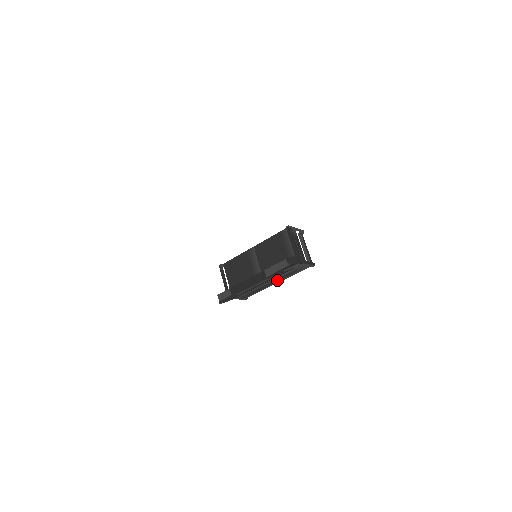
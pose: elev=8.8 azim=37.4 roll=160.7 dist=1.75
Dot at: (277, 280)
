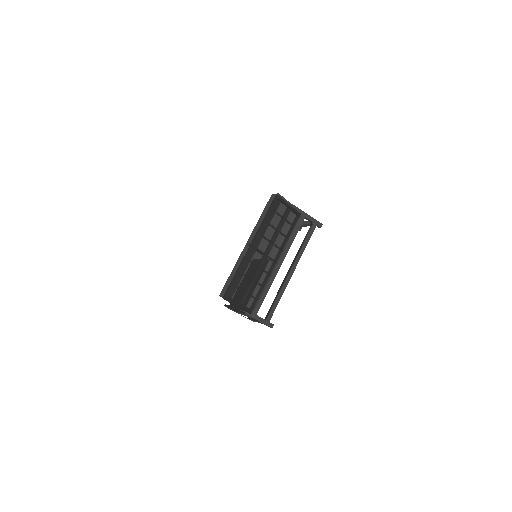
Dot at: (291, 265)
